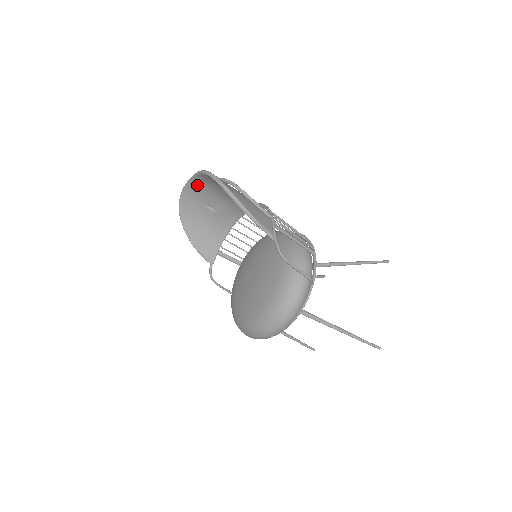
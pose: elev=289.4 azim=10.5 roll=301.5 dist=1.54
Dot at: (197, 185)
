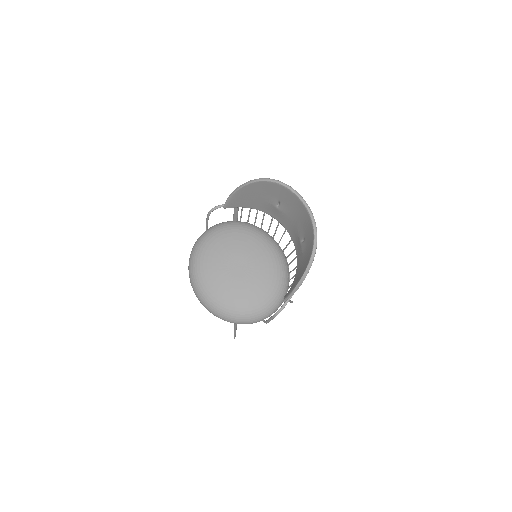
Dot at: (297, 202)
